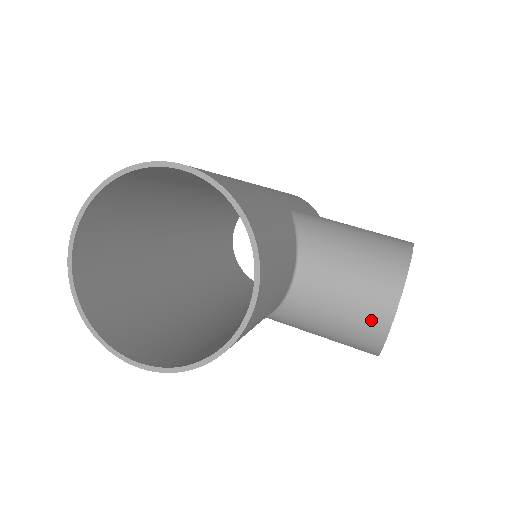
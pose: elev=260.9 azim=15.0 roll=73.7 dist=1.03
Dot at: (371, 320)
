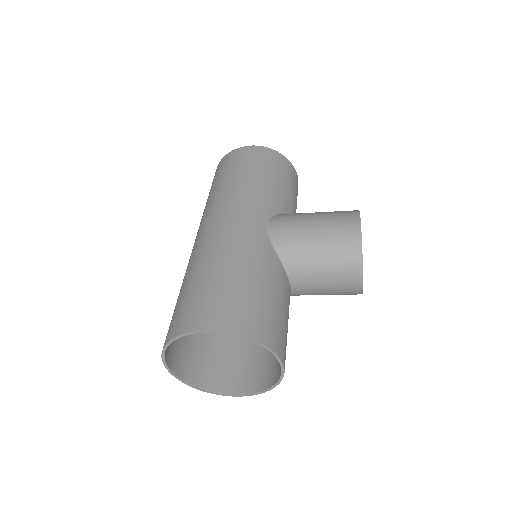
Dot at: (349, 291)
